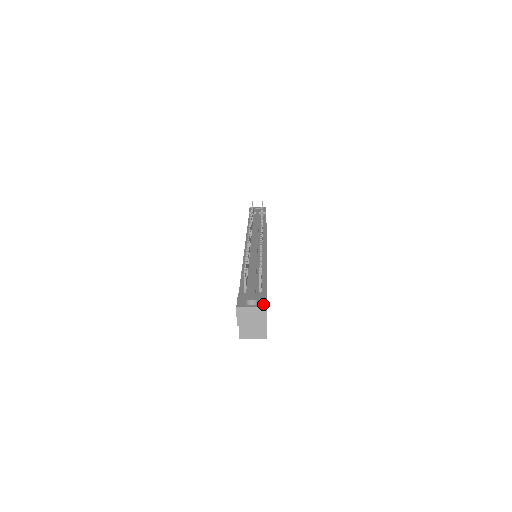
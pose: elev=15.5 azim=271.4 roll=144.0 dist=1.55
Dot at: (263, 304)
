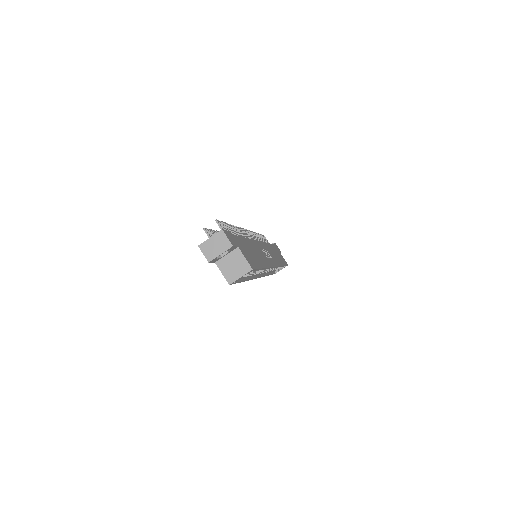
Dot at: (220, 231)
